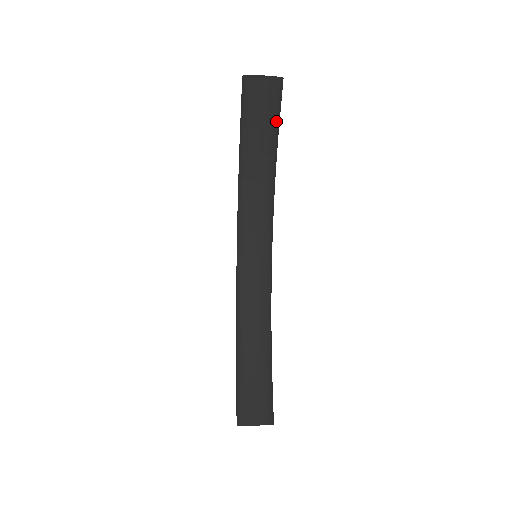
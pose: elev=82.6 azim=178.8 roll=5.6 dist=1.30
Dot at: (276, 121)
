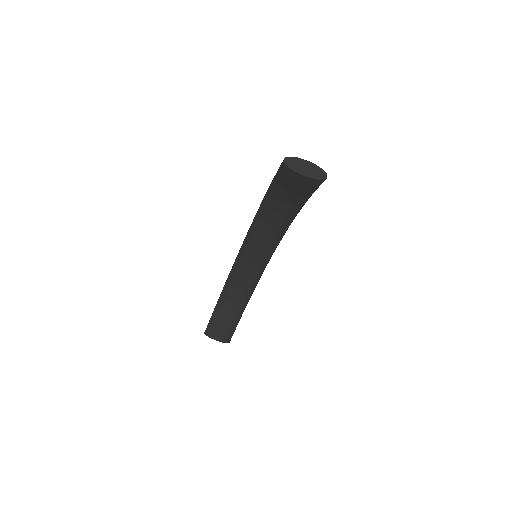
Dot at: (309, 194)
